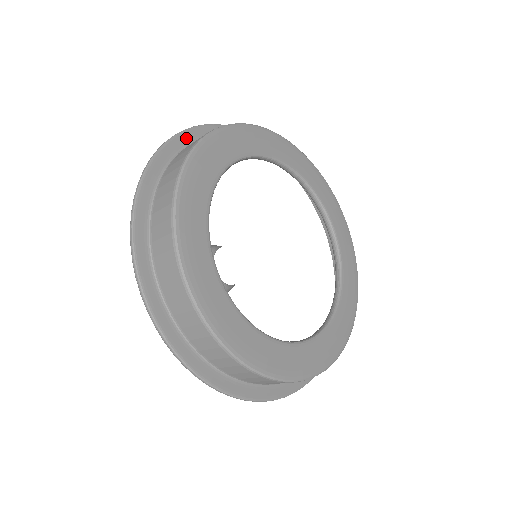
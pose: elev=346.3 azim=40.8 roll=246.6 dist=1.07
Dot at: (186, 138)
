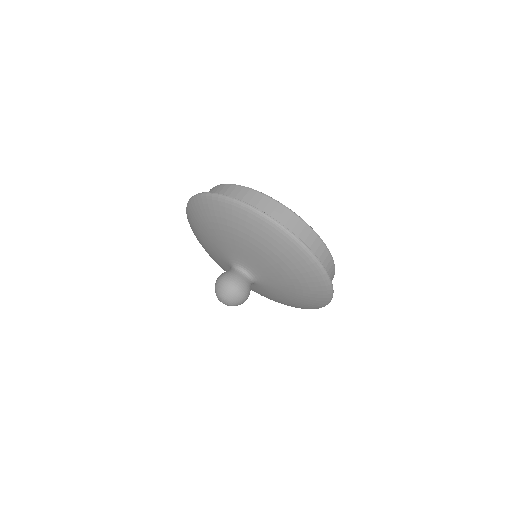
Dot at: occluded
